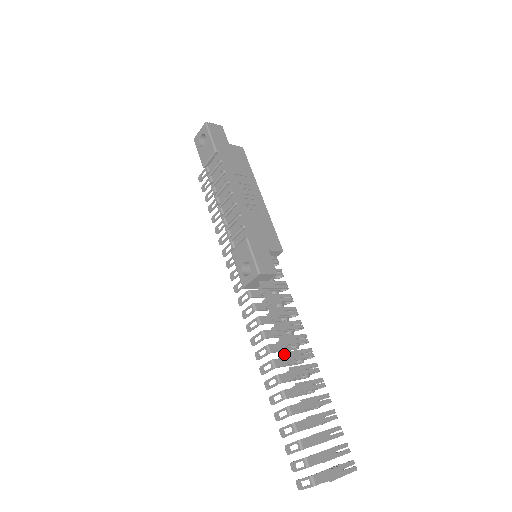
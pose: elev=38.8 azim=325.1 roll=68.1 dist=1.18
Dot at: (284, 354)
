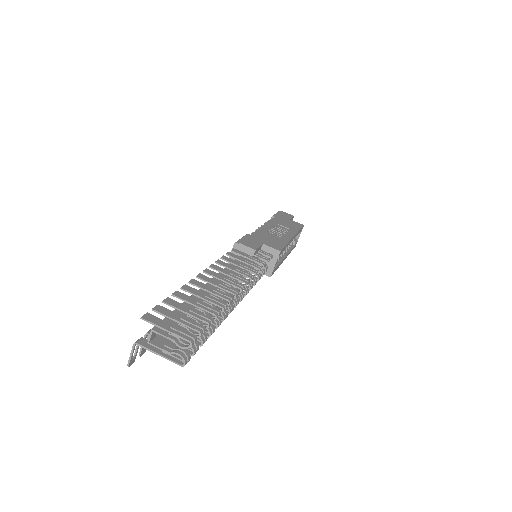
Dot at: (205, 270)
